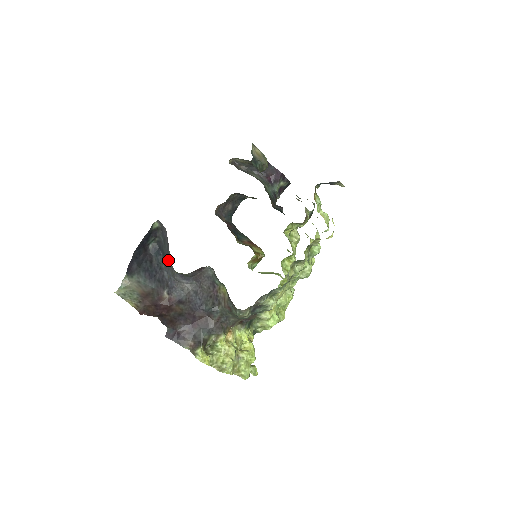
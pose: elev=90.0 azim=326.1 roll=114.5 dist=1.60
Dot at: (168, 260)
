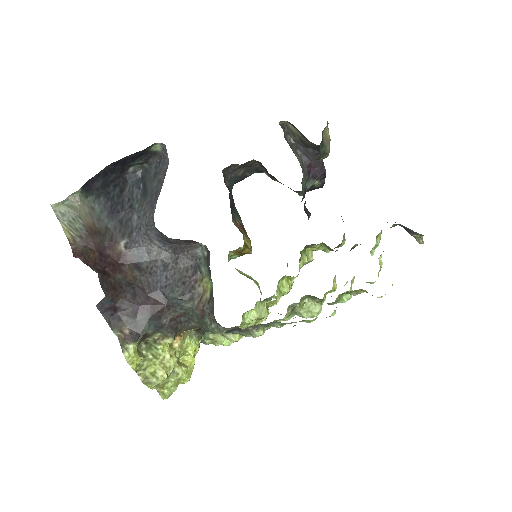
Dot at: (150, 203)
